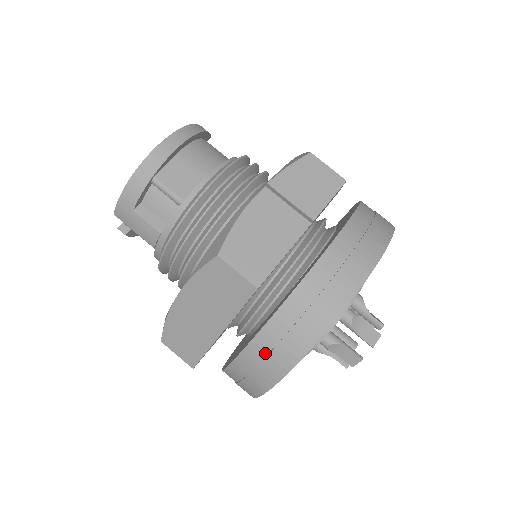
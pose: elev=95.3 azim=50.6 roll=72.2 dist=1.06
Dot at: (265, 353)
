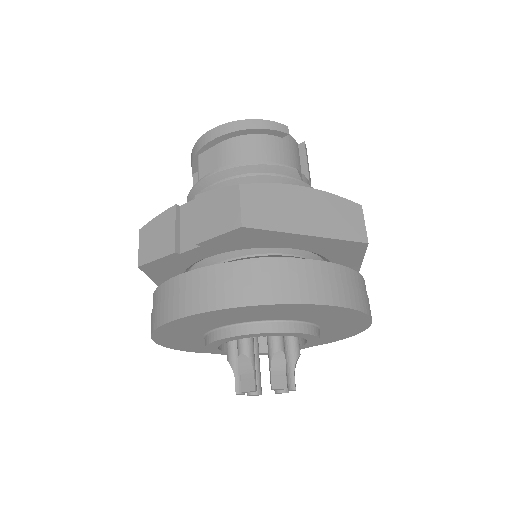
Dot at: occluded
